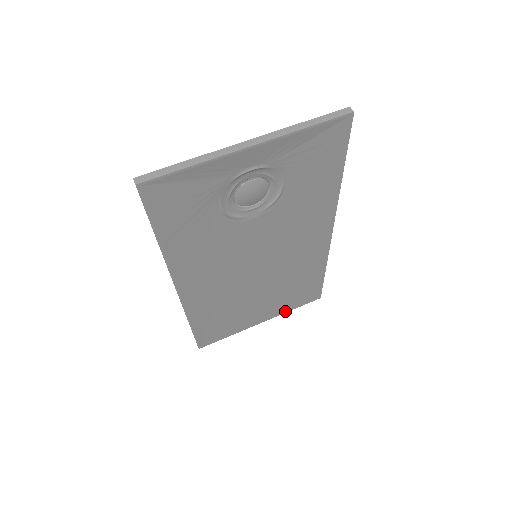
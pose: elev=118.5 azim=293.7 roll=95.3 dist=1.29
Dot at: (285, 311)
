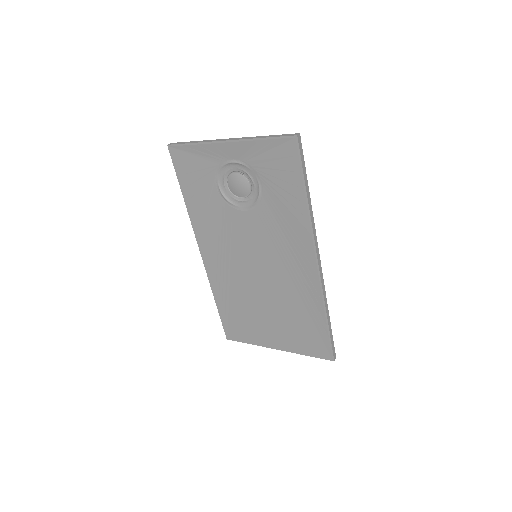
Dot at: (298, 351)
